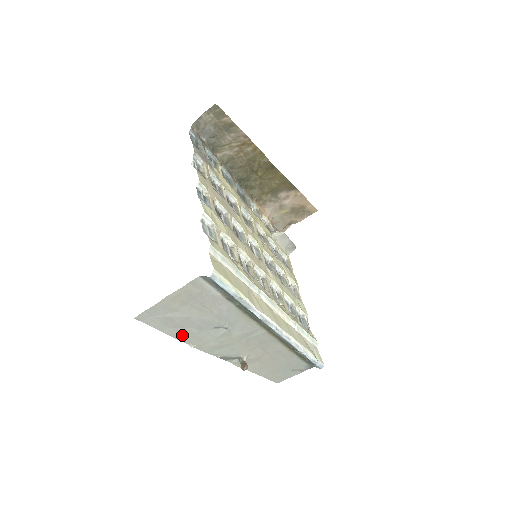
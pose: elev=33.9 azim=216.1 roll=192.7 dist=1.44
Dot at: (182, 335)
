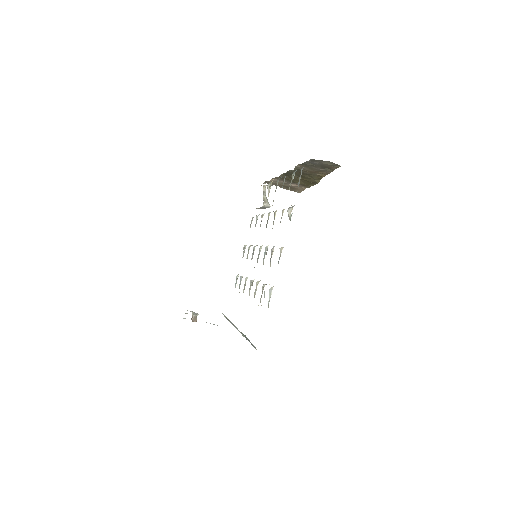
Dot at: occluded
